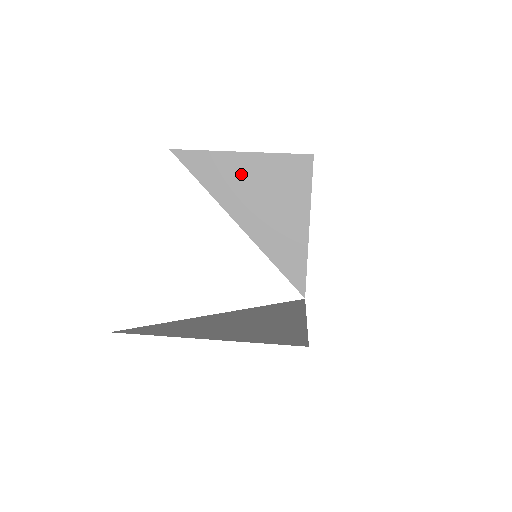
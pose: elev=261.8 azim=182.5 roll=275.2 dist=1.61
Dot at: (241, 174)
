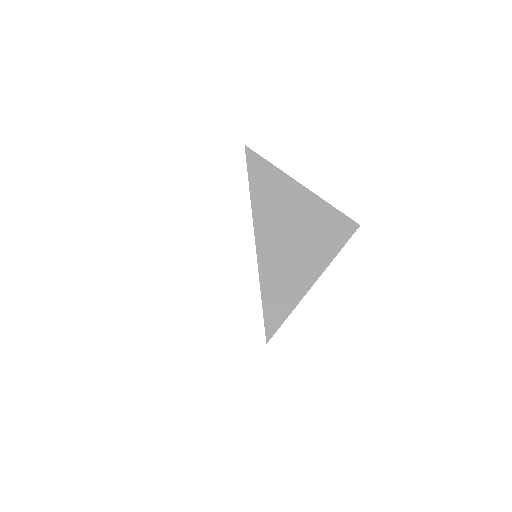
Dot at: (288, 200)
